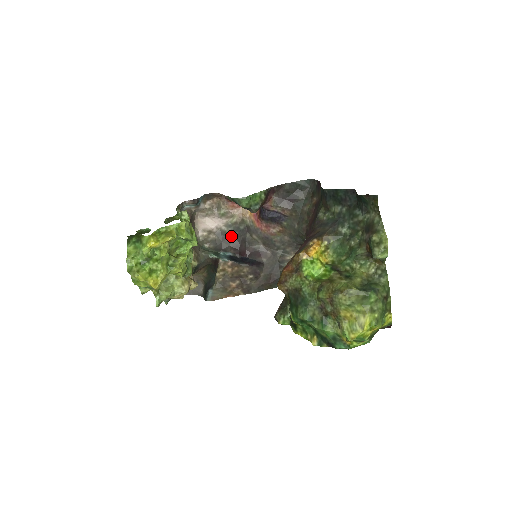
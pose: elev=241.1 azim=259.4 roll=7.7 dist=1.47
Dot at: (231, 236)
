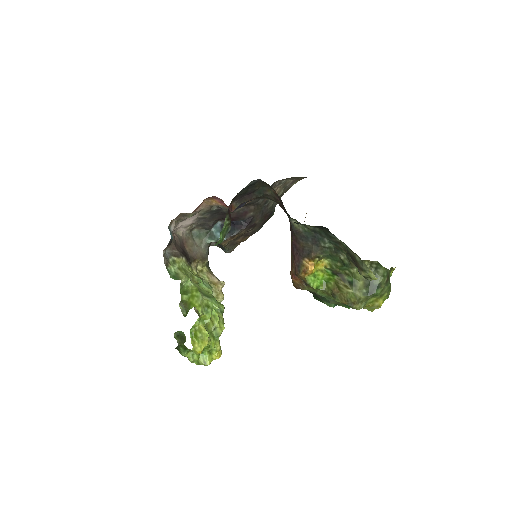
Dot at: (210, 216)
